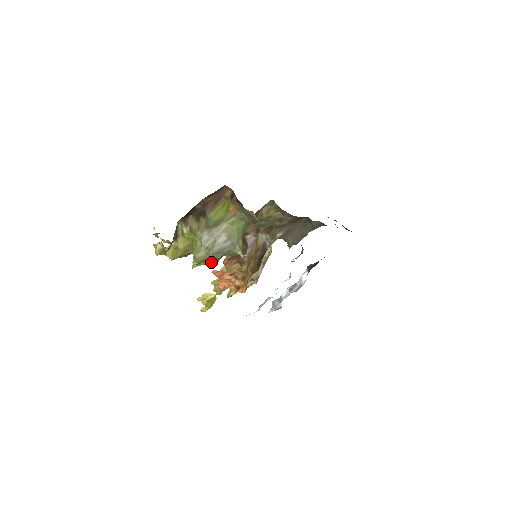
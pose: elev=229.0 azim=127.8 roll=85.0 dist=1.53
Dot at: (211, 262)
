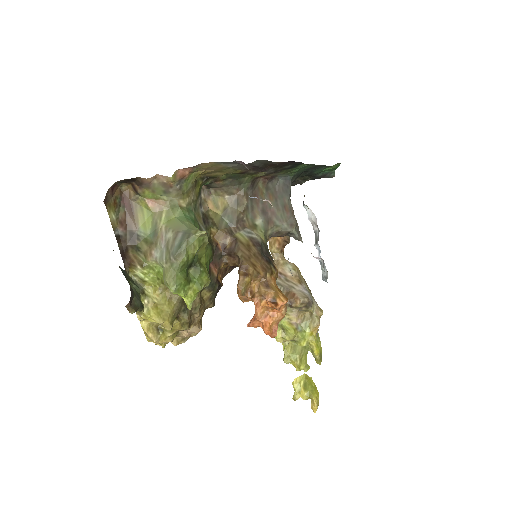
Dot at: (200, 284)
